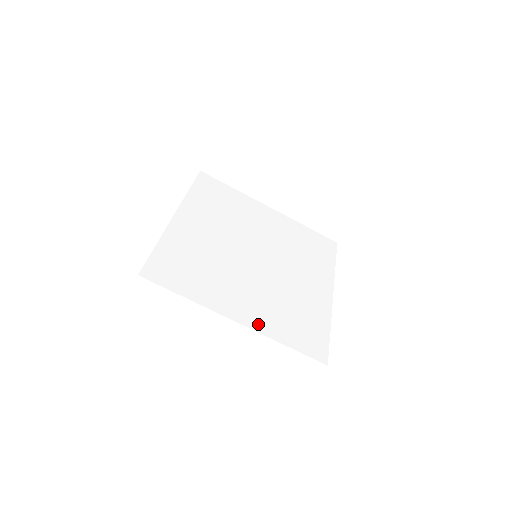
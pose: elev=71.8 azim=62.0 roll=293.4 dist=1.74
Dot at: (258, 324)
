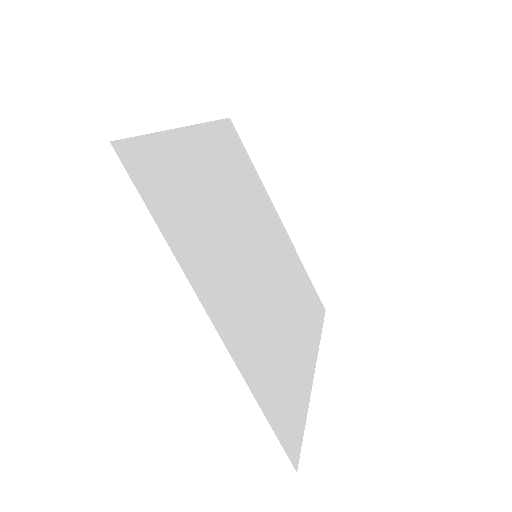
Dot at: (236, 347)
